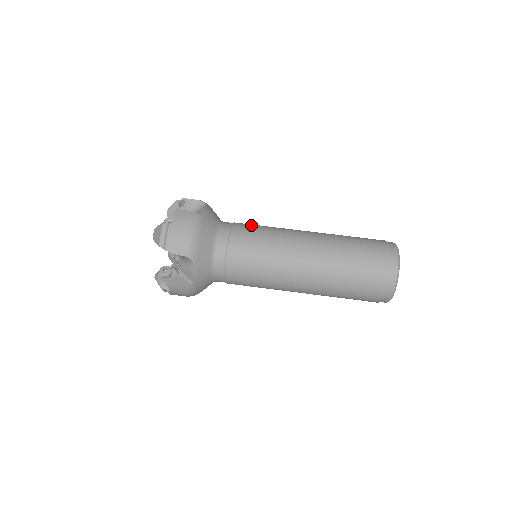
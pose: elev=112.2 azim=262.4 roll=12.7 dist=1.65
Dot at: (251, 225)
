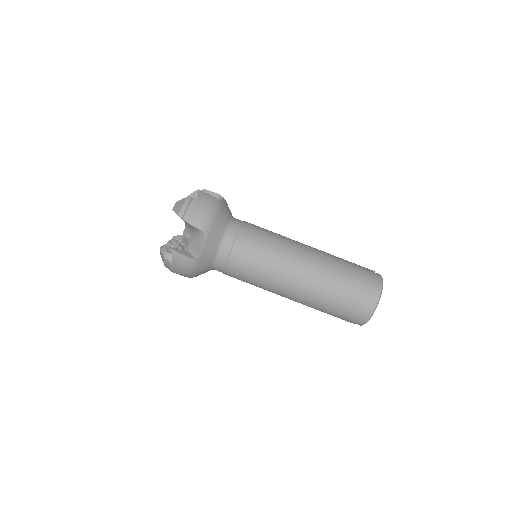
Dot at: (248, 255)
